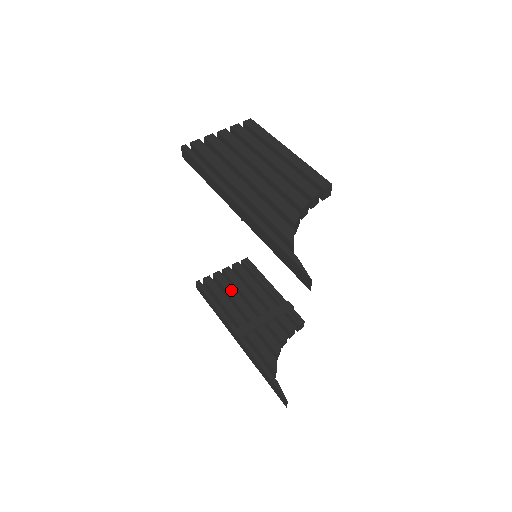
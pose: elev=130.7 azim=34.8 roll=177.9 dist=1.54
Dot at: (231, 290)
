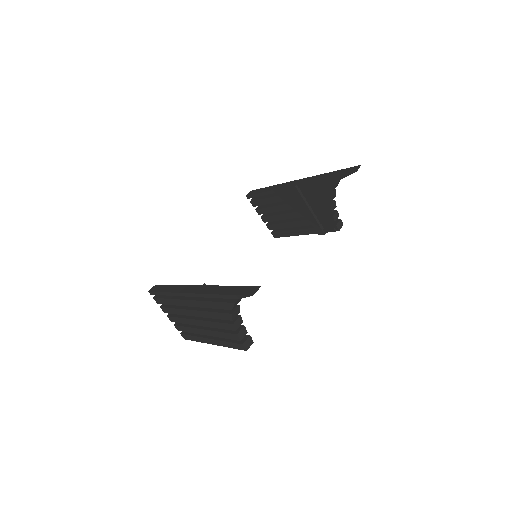
Dot at: occluded
